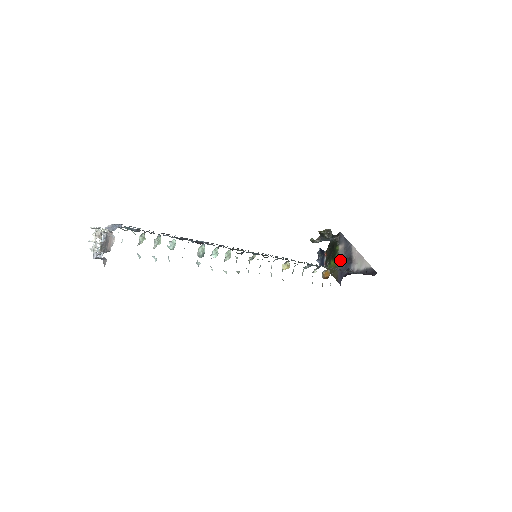
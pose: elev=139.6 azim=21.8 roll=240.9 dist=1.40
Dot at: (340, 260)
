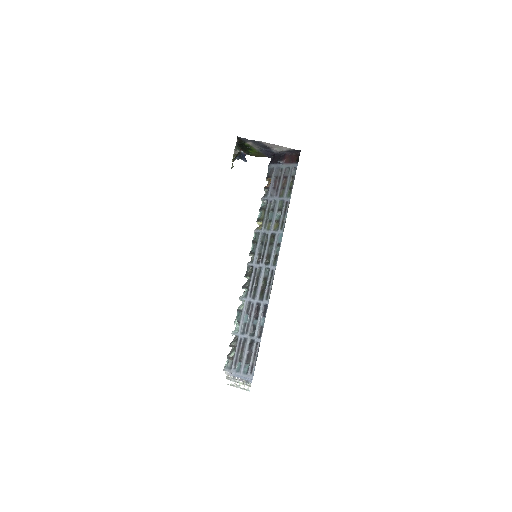
Dot at: (257, 149)
